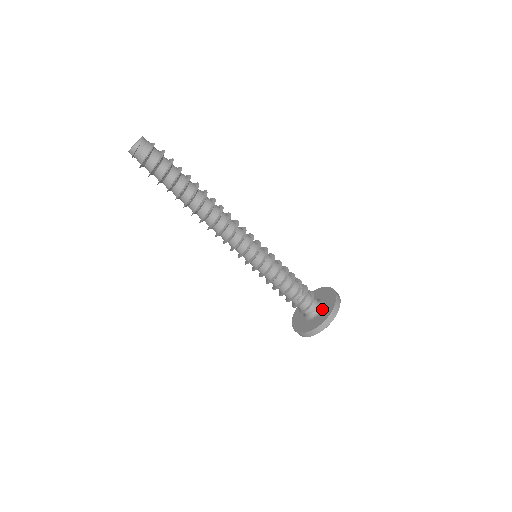
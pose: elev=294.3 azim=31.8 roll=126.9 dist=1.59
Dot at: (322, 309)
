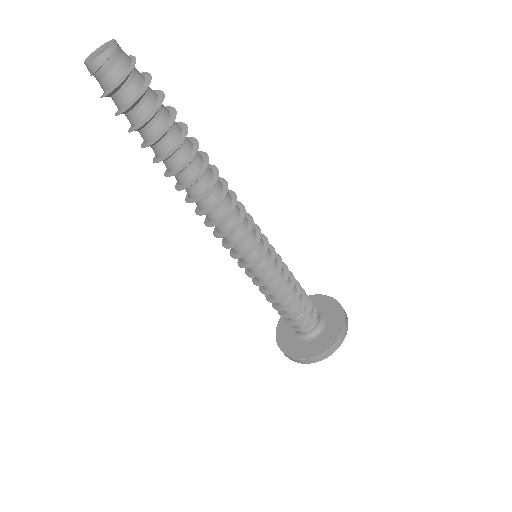
Dot at: (323, 330)
